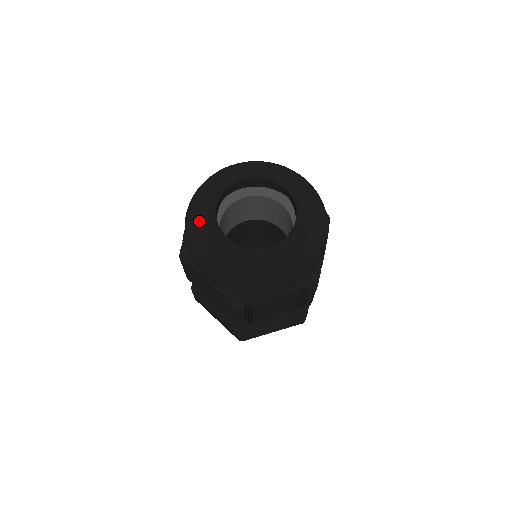
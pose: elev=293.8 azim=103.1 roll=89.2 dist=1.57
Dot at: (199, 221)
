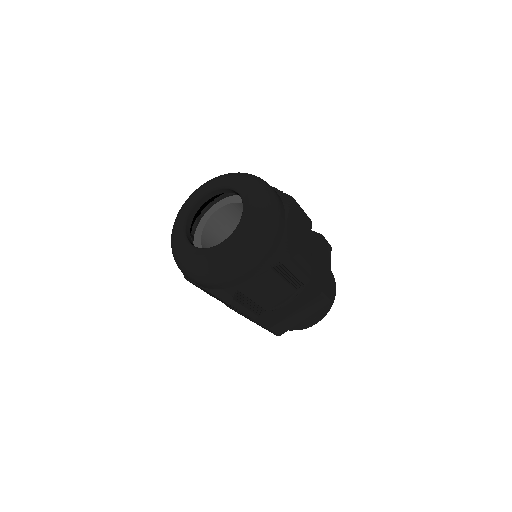
Dot at: (186, 201)
